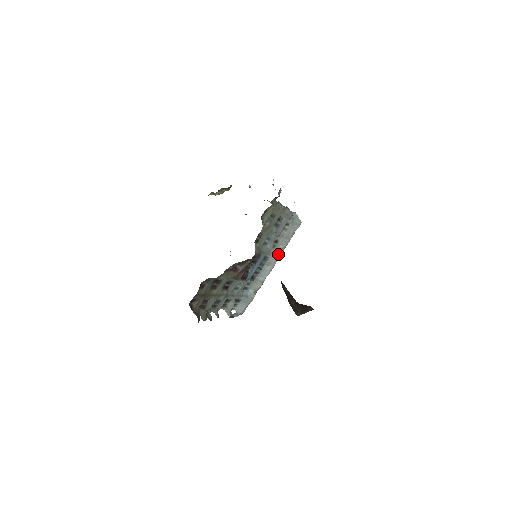
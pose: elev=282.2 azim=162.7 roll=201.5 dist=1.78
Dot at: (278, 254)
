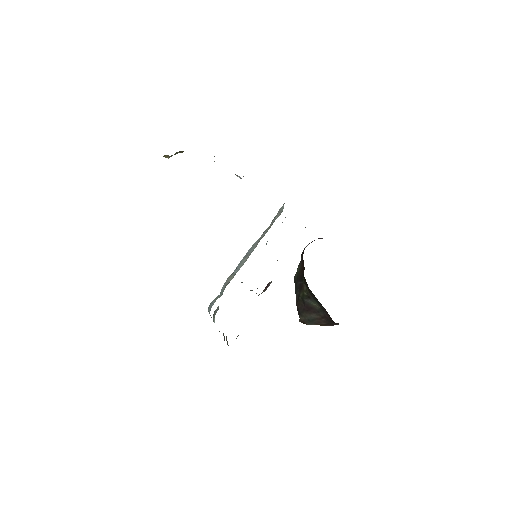
Dot at: (256, 244)
